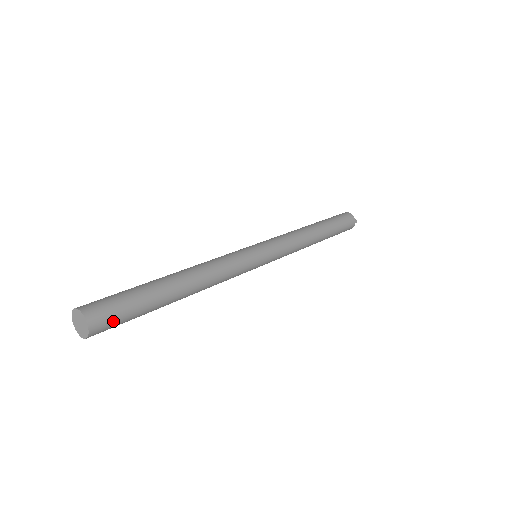
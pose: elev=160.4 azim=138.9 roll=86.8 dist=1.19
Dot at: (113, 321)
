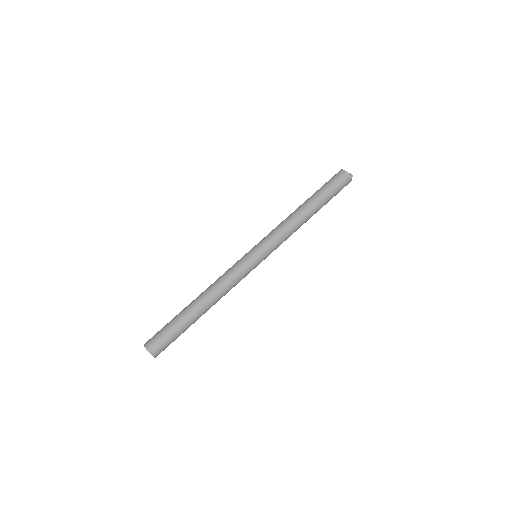
Dot at: (165, 346)
